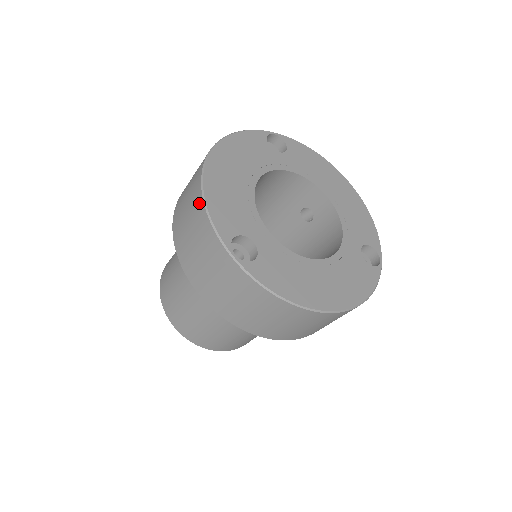
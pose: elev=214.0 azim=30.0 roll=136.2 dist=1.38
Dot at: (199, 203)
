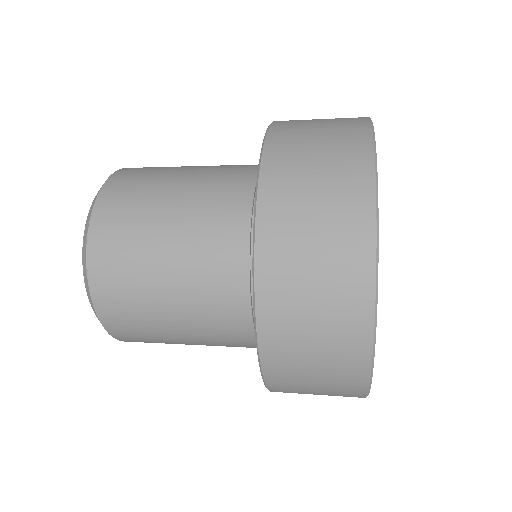
Dot at: (364, 222)
